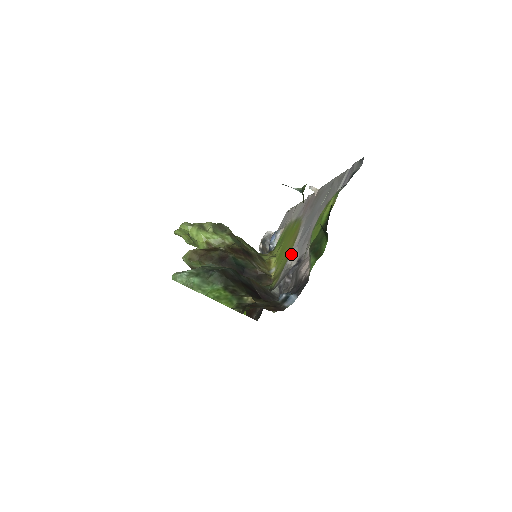
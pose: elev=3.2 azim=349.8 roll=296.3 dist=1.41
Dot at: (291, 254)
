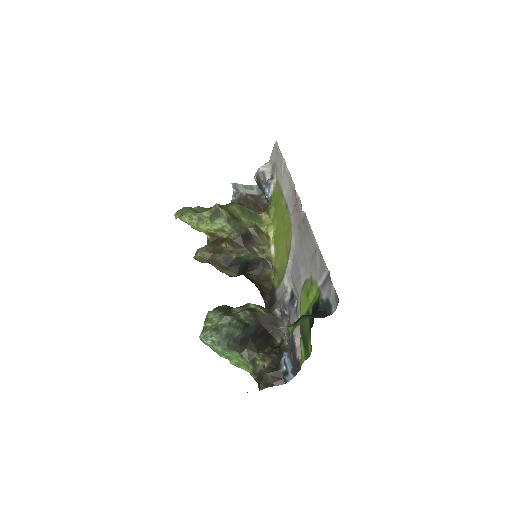
Dot at: (286, 275)
